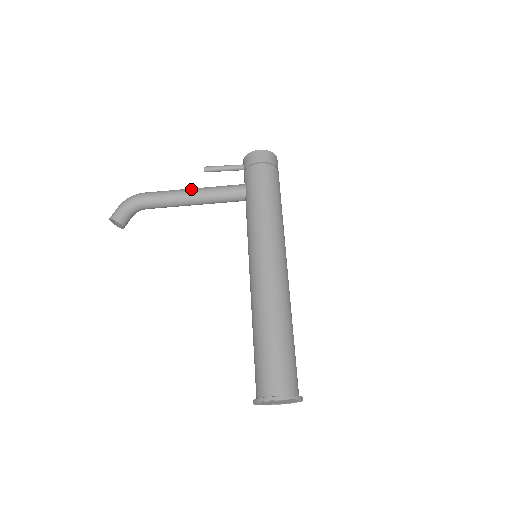
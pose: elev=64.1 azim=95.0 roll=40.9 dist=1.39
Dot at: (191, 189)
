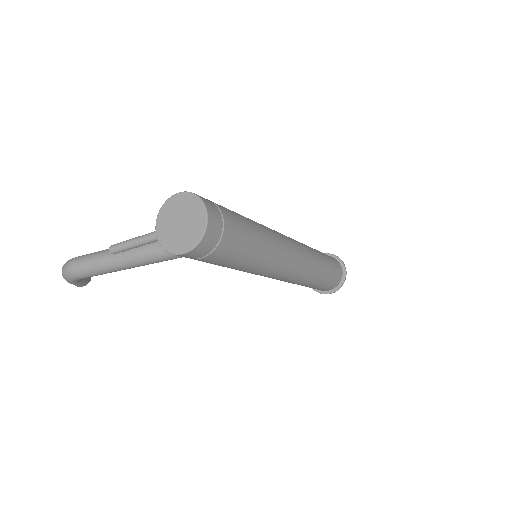
Dot at: (126, 266)
